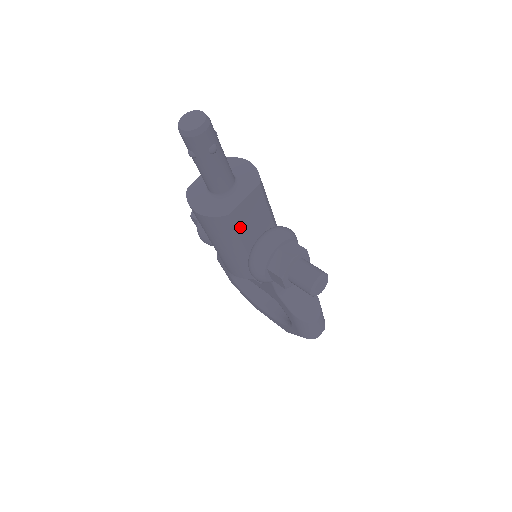
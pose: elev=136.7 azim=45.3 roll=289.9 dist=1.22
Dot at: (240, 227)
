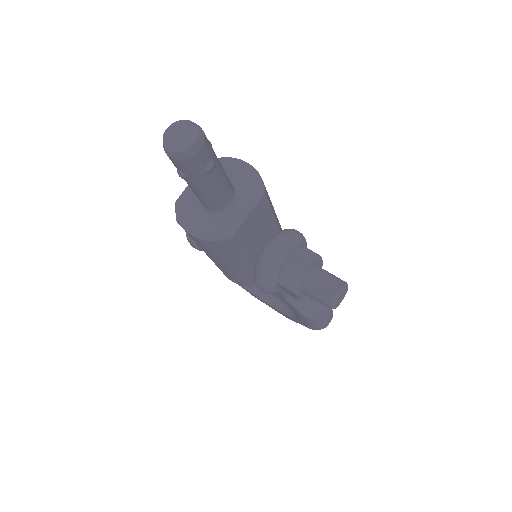
Dot at: (245, 244)
